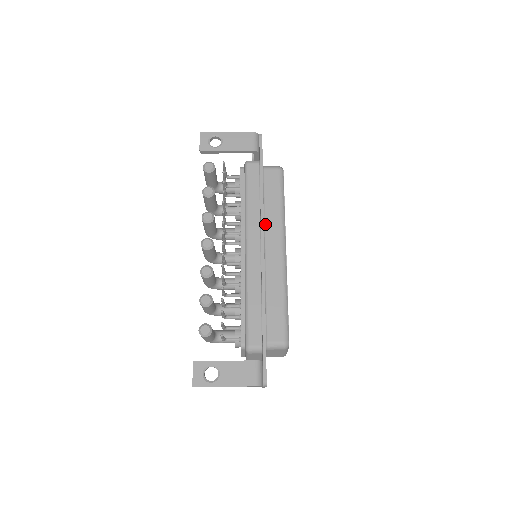
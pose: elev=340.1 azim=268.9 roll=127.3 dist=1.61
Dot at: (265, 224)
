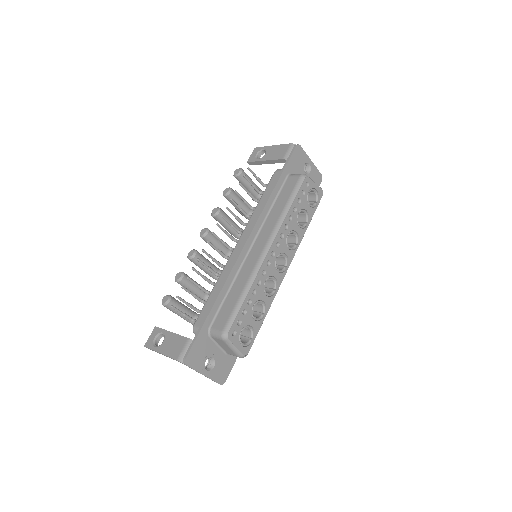
Dot at: (264, 224)
